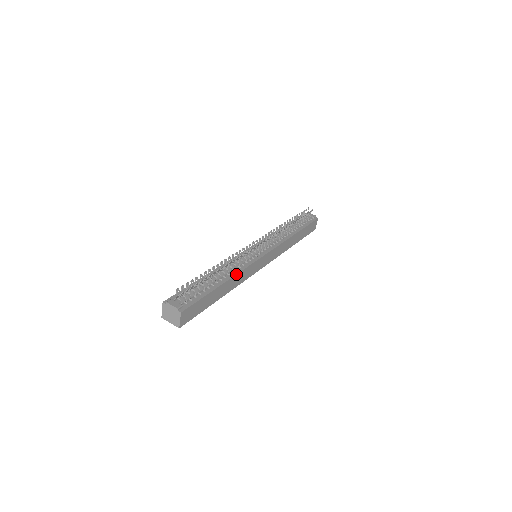
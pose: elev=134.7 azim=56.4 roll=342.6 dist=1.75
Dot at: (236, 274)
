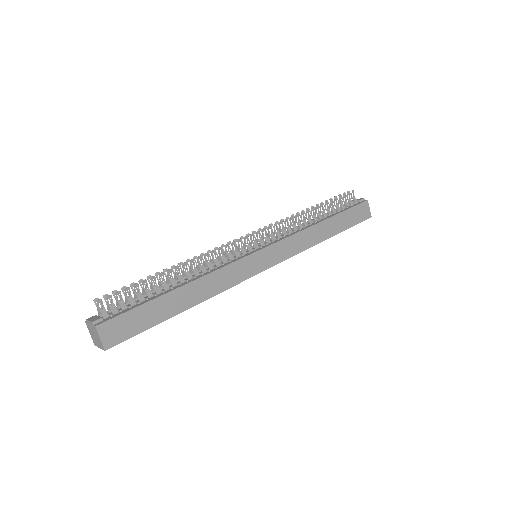
Dot at: (205, 275)
